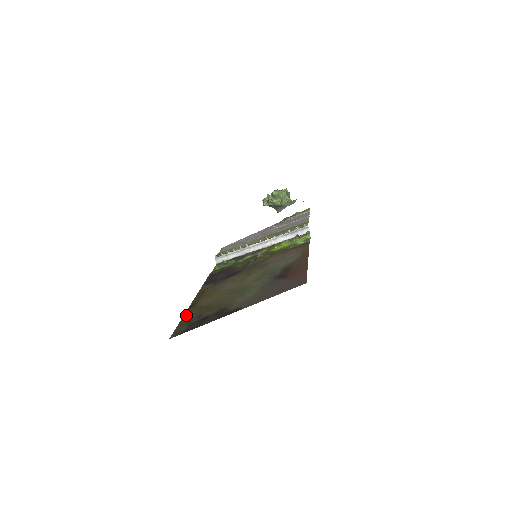
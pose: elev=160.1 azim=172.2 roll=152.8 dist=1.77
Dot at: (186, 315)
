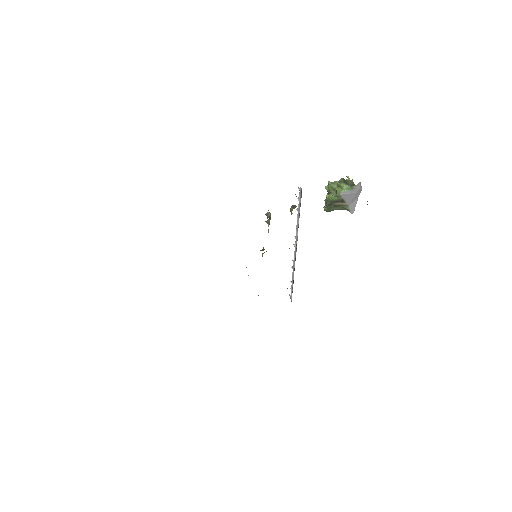
Dot at: occluded
